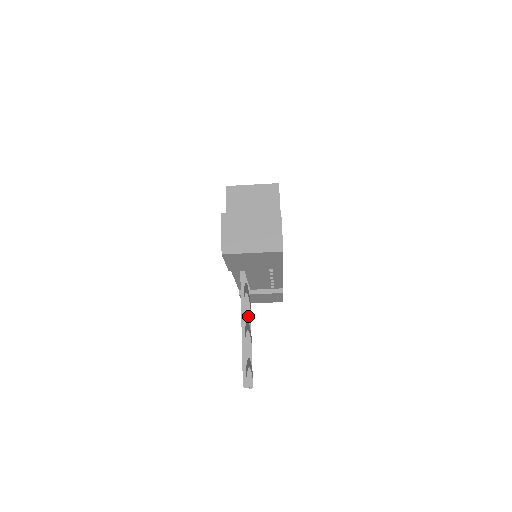
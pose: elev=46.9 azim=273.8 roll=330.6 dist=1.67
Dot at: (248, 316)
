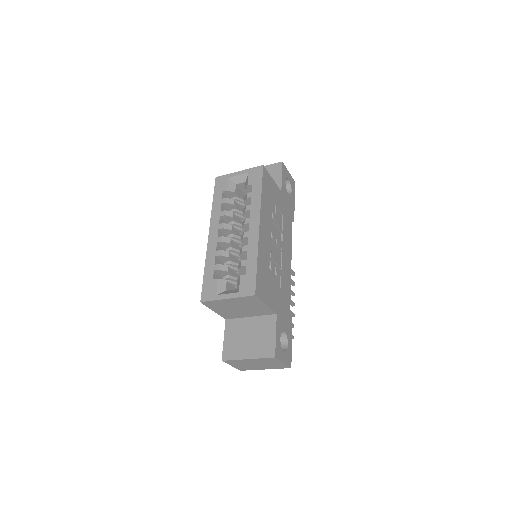
Dot at: occluded
